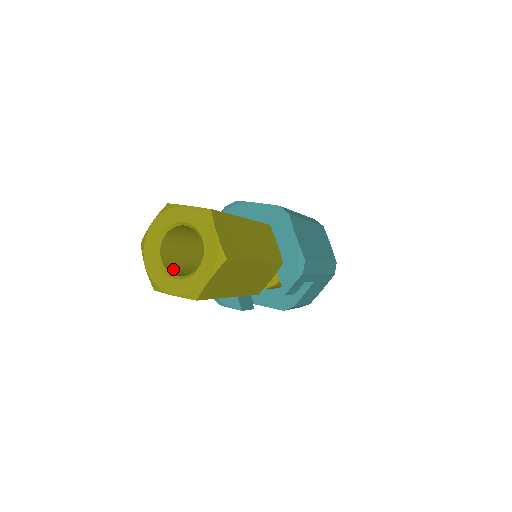
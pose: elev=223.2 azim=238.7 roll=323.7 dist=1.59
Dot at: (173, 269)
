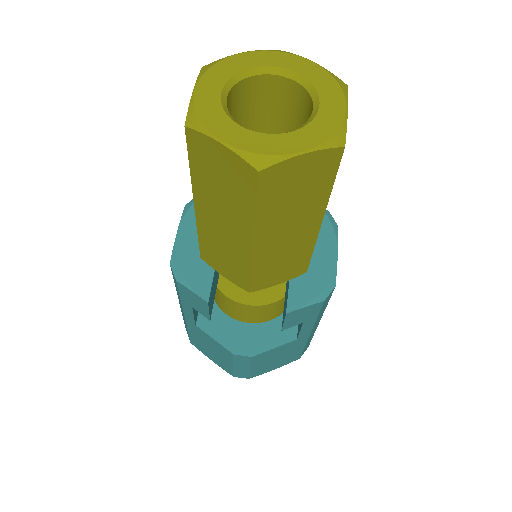
Dot at: occluded
